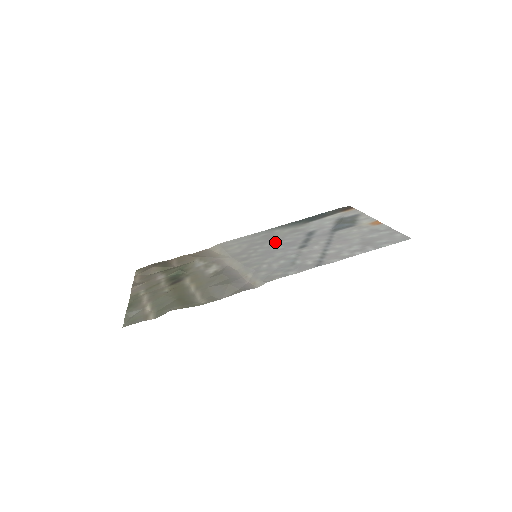
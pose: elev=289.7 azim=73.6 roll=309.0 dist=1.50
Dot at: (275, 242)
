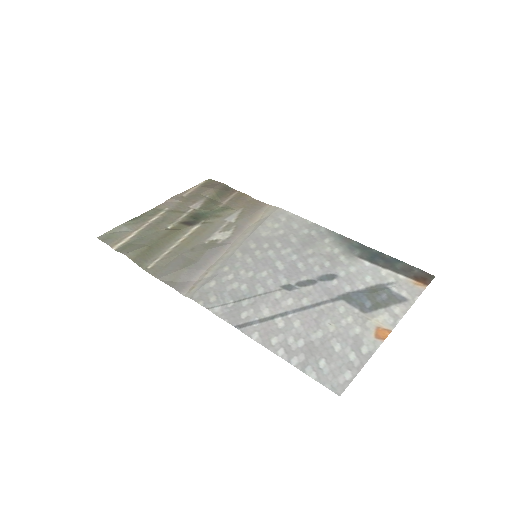
Dot at: (294, 255)
